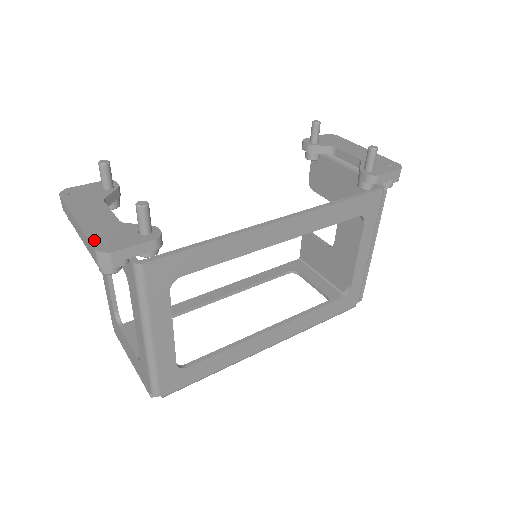
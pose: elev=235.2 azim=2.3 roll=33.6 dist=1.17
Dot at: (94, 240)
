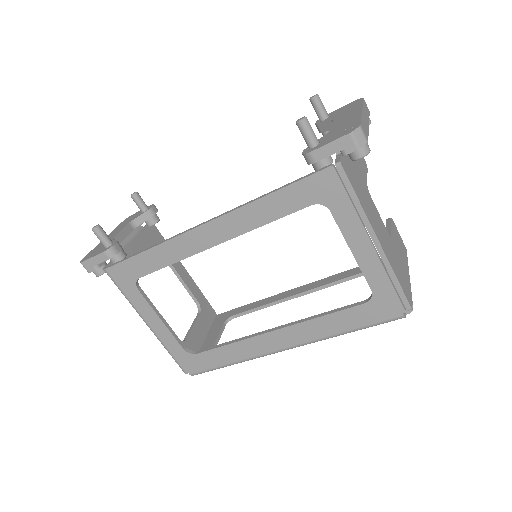
Dot at: (89, 254)
